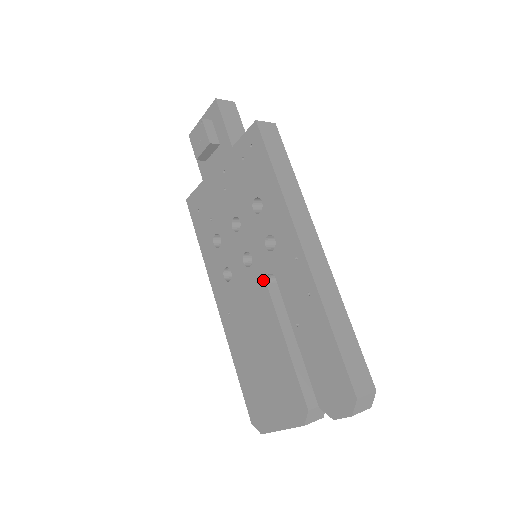
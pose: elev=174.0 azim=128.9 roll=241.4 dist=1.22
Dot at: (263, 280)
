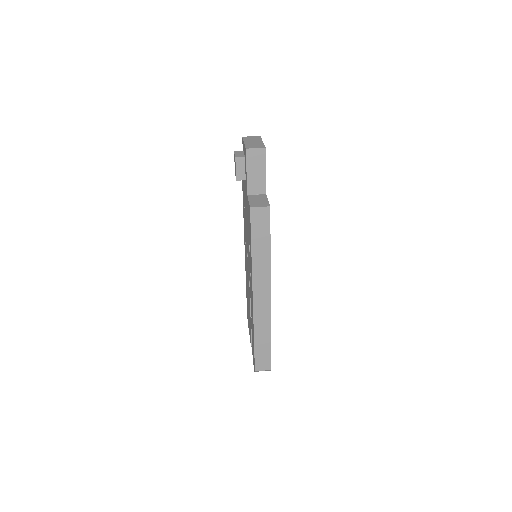
Dot at: occluded
